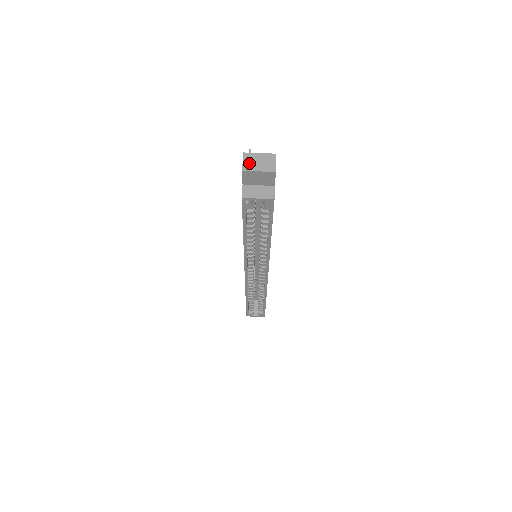
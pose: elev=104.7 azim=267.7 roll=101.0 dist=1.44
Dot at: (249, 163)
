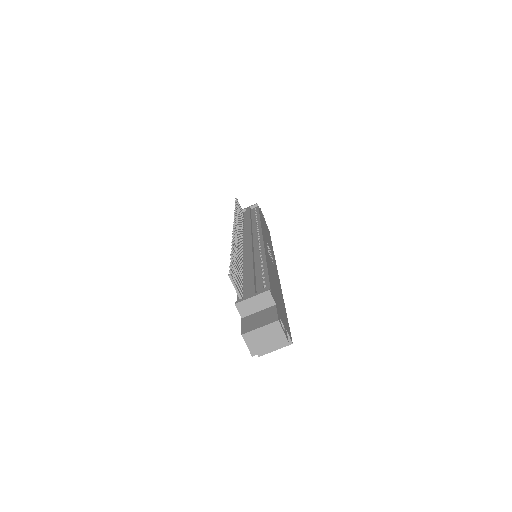
Dot at: (255, 345)
